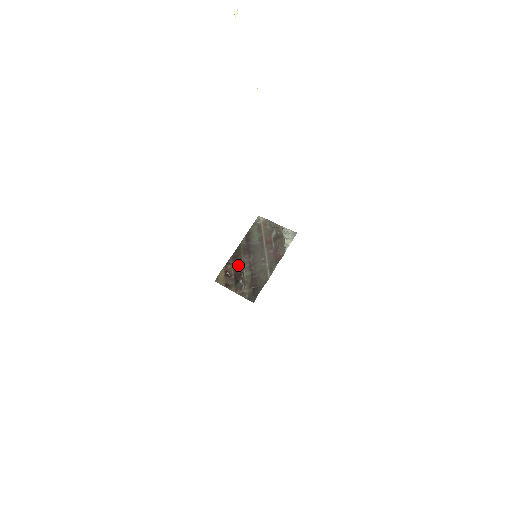
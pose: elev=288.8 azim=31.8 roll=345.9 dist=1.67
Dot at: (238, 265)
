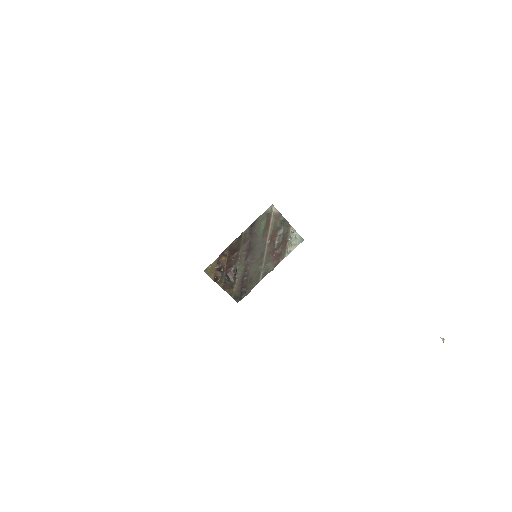
Dot at: (233, 259)
